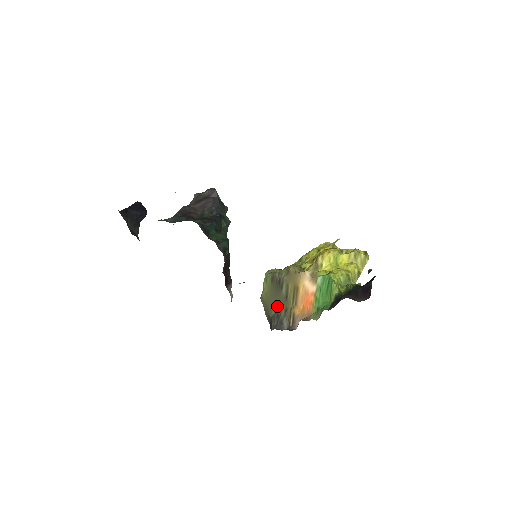
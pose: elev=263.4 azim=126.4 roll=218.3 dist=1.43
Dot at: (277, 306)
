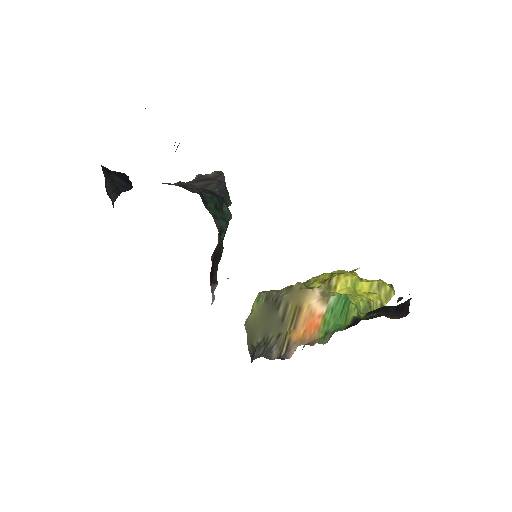
Dot at: (267, 331)
